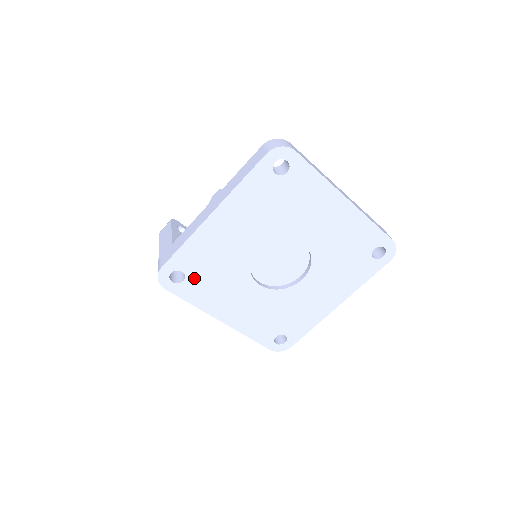
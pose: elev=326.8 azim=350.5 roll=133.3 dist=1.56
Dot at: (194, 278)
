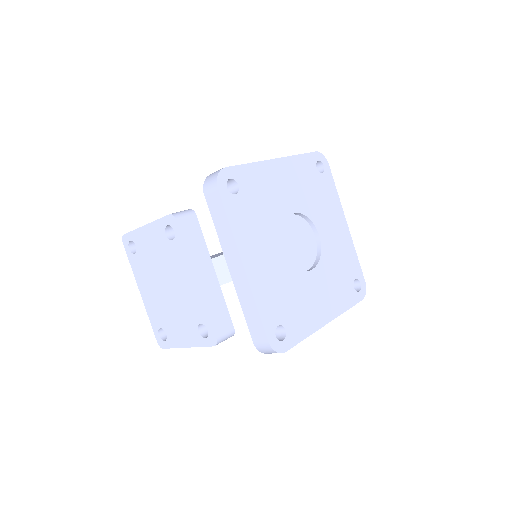
Dot at: (243, 199)
